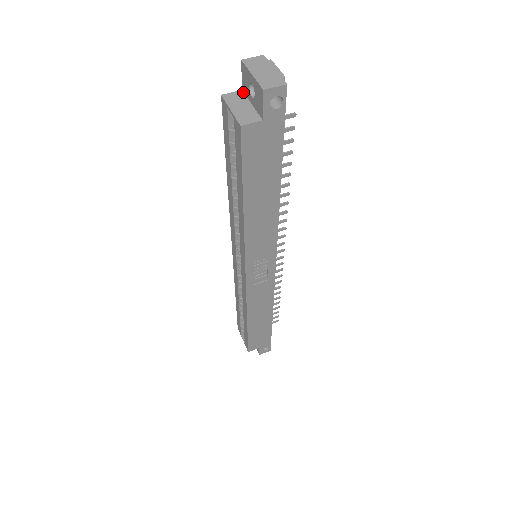
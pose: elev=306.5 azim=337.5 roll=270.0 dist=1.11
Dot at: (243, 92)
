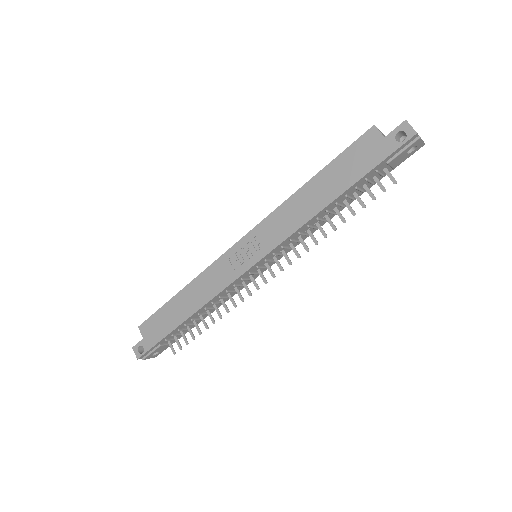
Dot at: occluded
